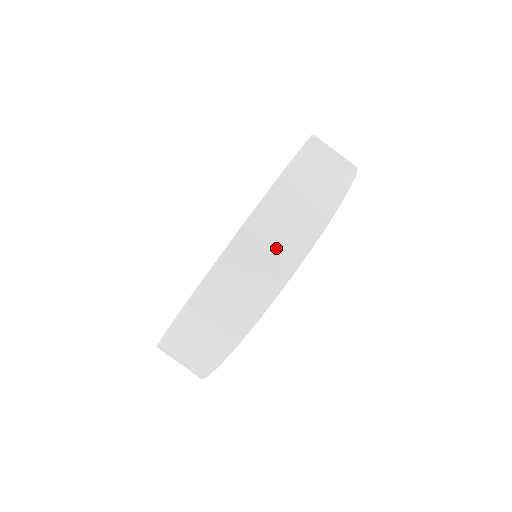
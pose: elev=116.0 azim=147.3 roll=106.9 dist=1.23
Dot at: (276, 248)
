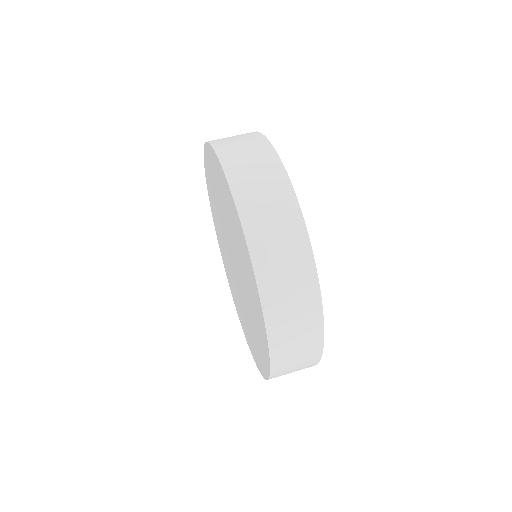
Dot at: (258, 167)
